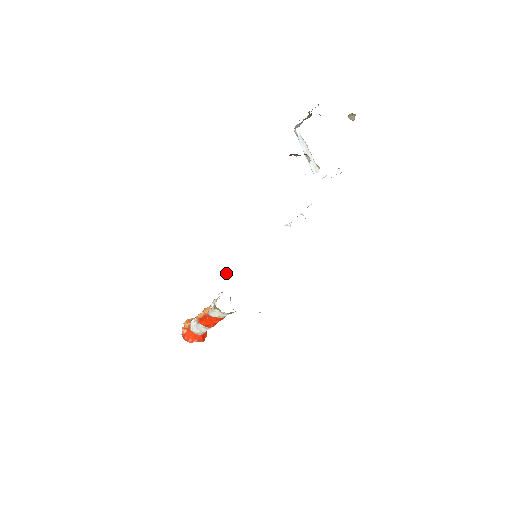
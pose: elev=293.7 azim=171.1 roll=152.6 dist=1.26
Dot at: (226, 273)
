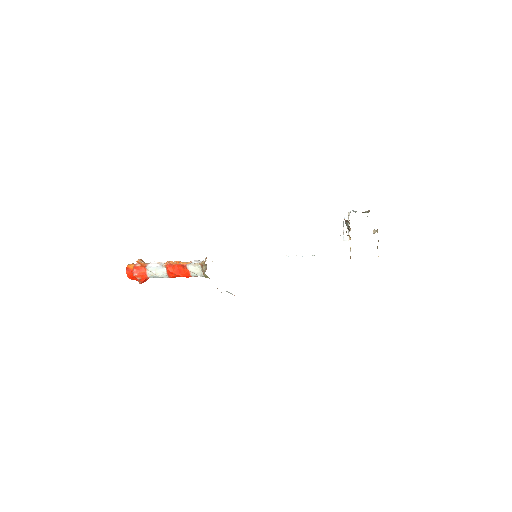
Dot at: occluded
